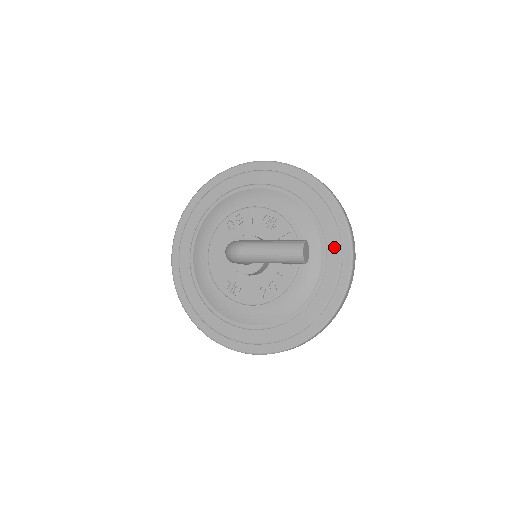
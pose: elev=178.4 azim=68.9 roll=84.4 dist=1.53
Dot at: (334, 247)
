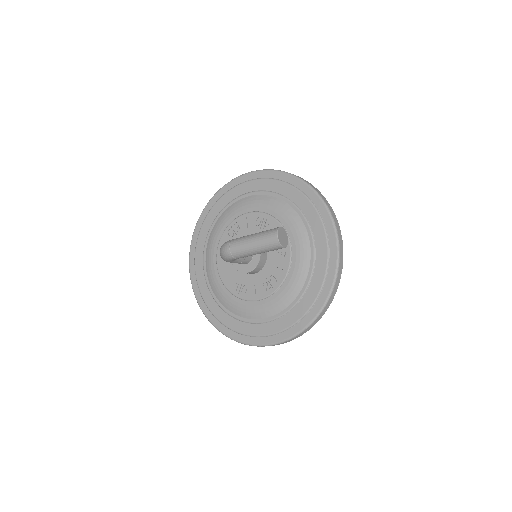
Dot at: (319, 232)
